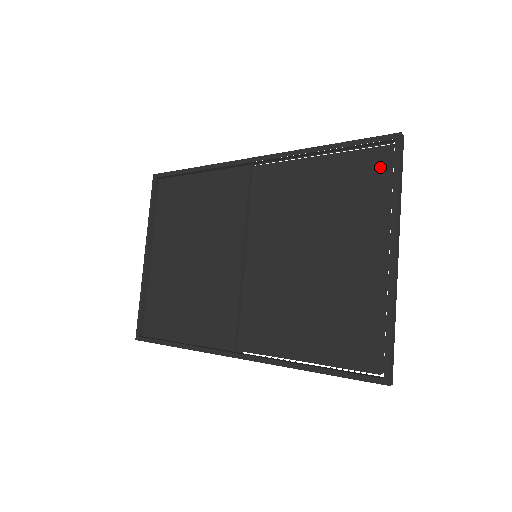
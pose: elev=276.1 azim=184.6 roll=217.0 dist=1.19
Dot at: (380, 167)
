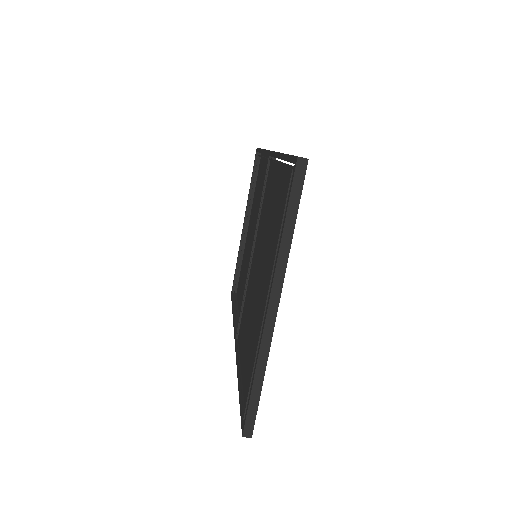
Dot at: occluded
